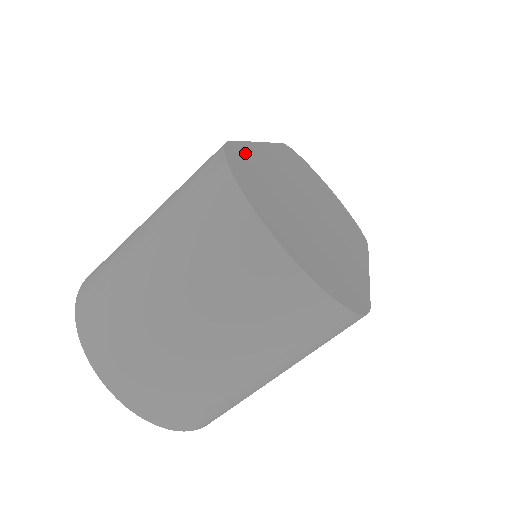
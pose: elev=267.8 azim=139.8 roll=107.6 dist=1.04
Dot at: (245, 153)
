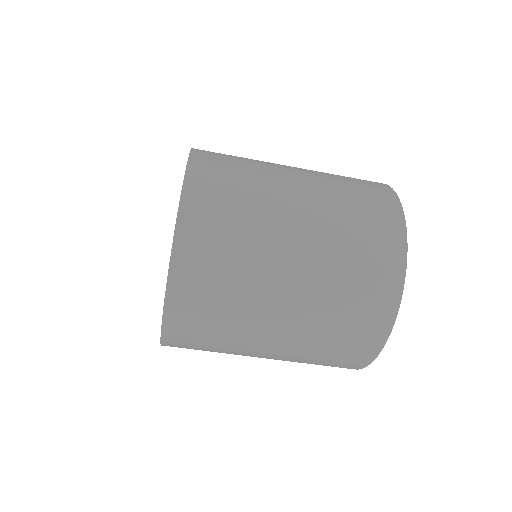
Dot at: occluded
